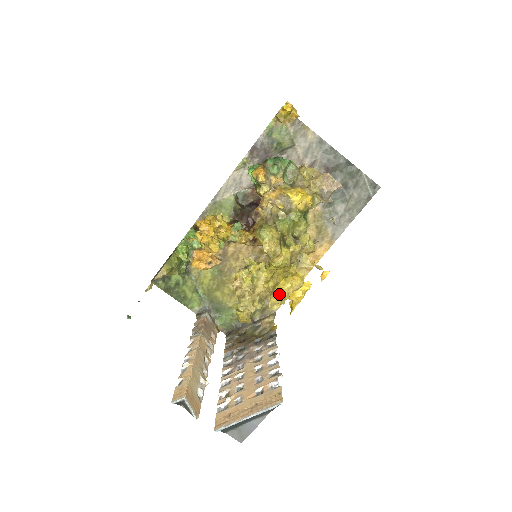
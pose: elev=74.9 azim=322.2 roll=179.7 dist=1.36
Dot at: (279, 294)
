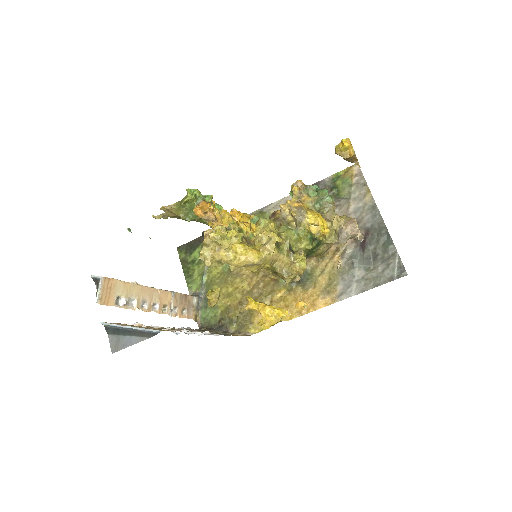
Dot at: (230, 251)
